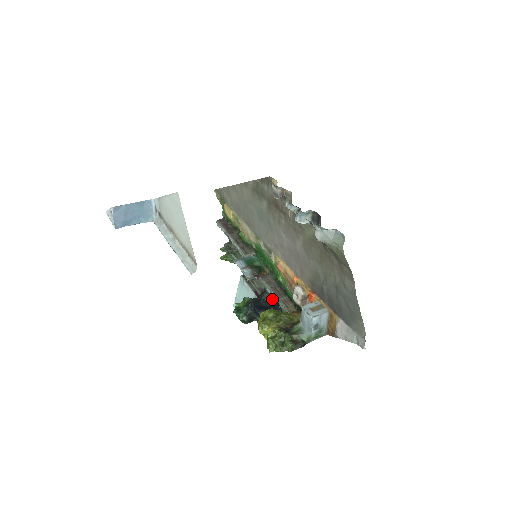
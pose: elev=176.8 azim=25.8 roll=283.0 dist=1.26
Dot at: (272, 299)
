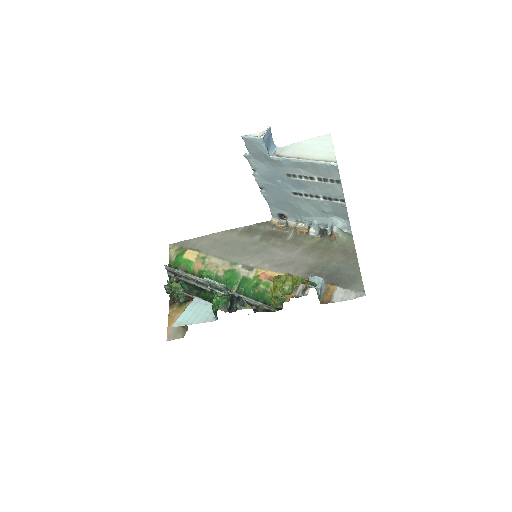
Dot at: occluded
